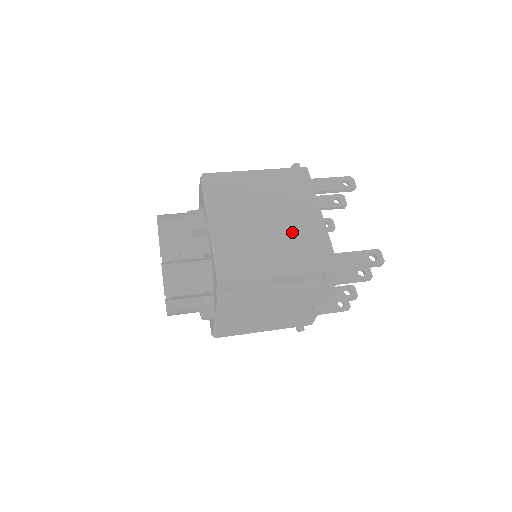
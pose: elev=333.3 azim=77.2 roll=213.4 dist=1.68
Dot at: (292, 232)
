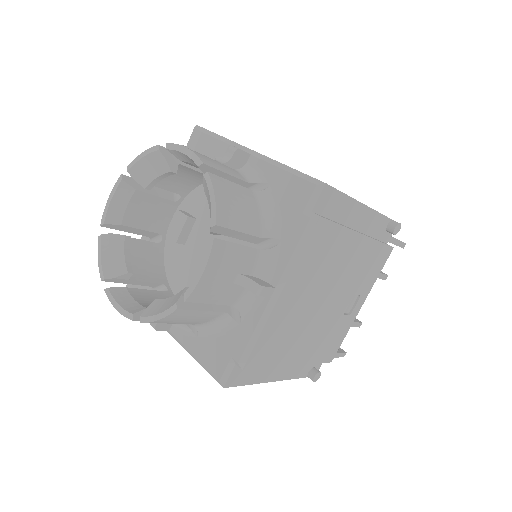
Dot at: occluded
